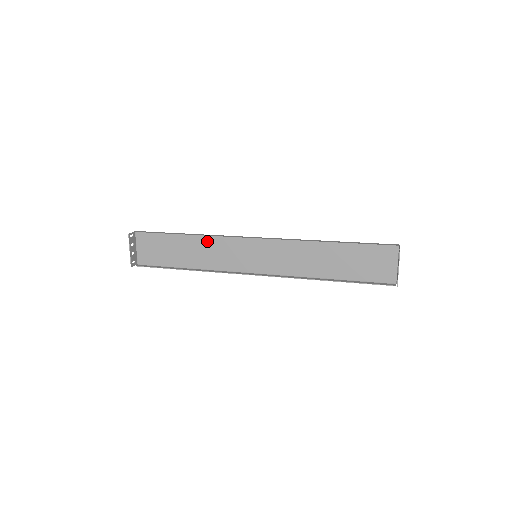
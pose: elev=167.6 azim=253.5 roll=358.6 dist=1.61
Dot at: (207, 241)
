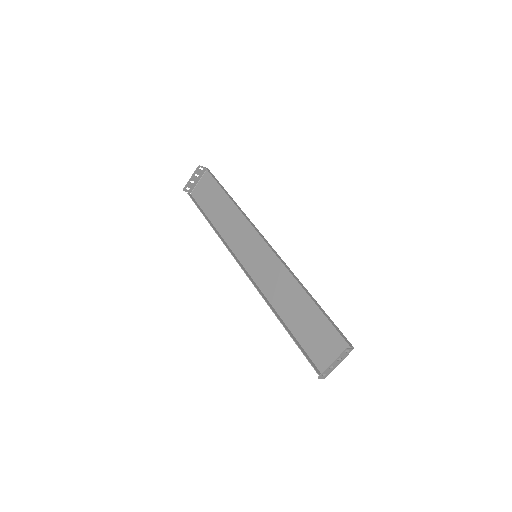
Dot at: (238, 215)
